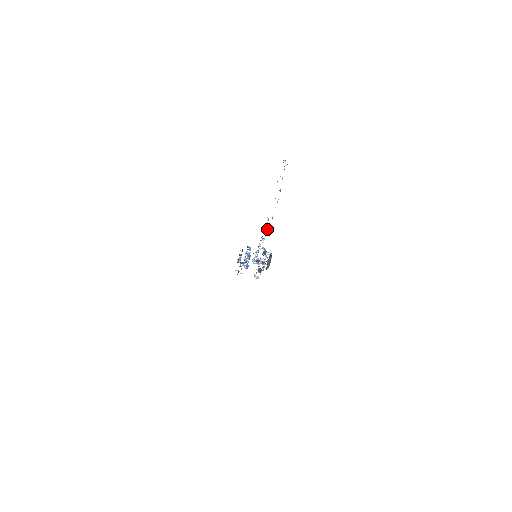
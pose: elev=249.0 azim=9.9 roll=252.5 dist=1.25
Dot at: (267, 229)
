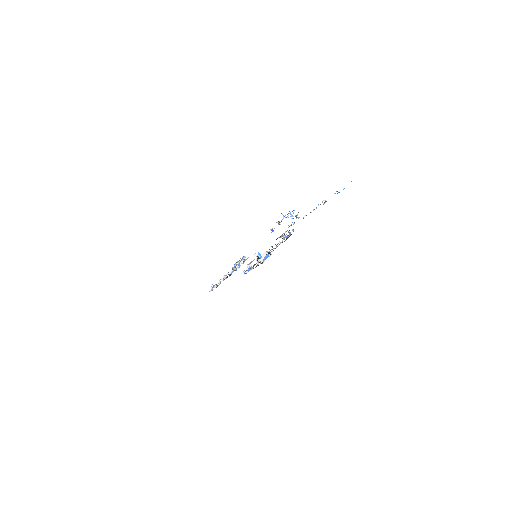
Dot at: occluded
